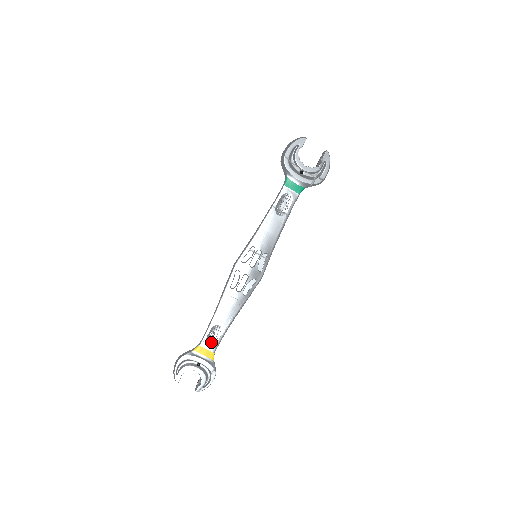
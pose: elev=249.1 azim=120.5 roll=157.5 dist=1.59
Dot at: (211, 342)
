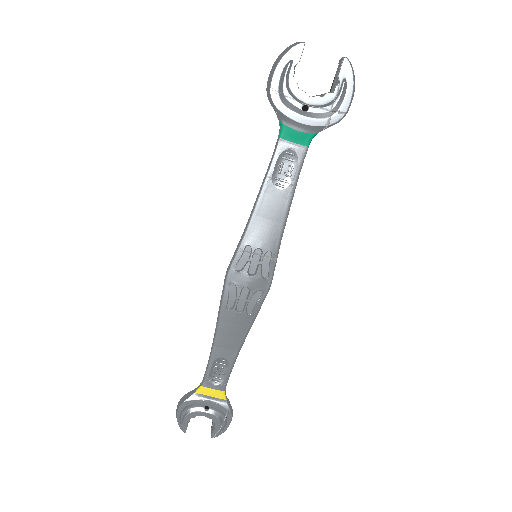
Dot at: (217, 379)
